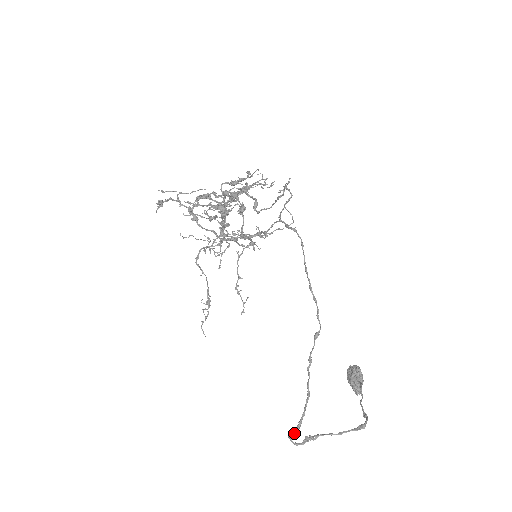
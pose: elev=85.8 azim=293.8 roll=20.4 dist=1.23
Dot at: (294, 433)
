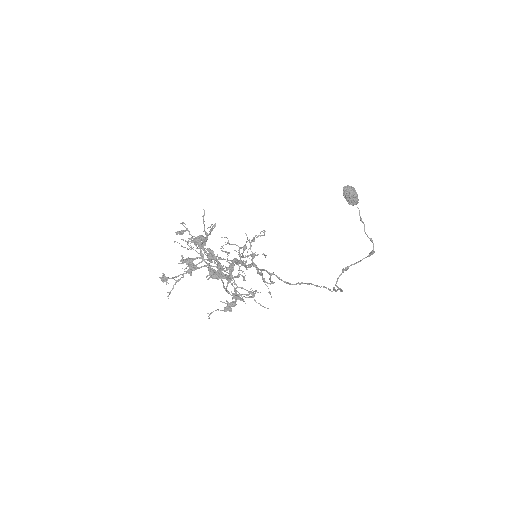
Dot at: (340, 291)
